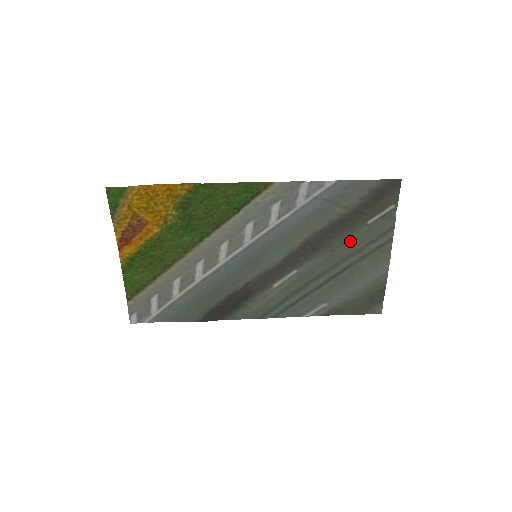
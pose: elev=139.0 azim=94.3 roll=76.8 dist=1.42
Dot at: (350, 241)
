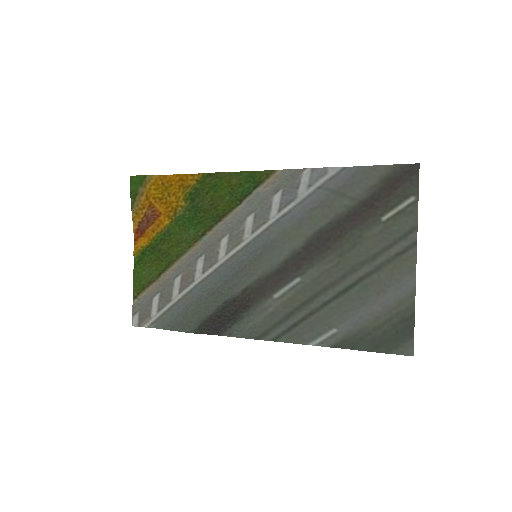
Dot at: (362, 243)
